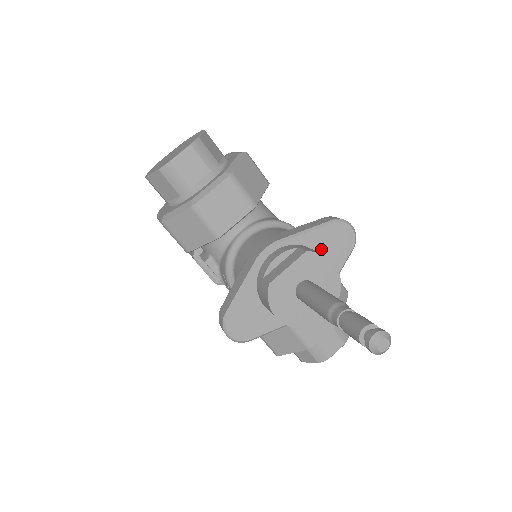
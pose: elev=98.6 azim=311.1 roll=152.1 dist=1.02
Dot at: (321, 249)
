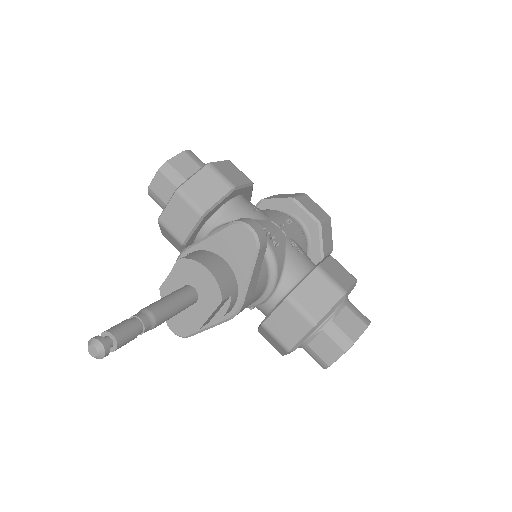
Dot at: (224, 253)
